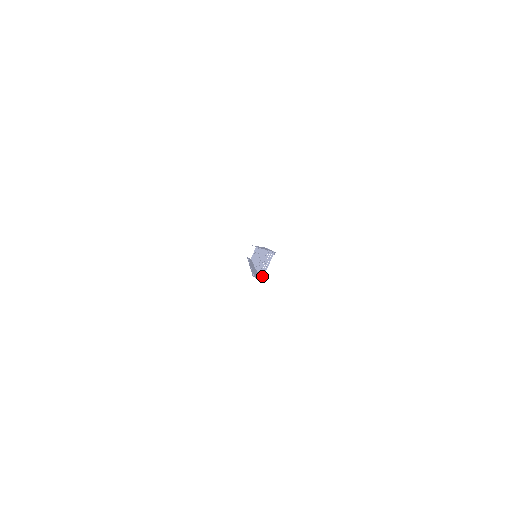
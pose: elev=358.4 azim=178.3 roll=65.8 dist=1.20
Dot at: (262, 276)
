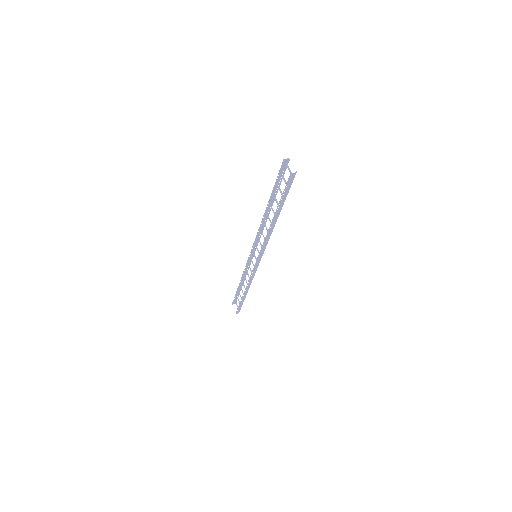
Dot at: (293, 176)
